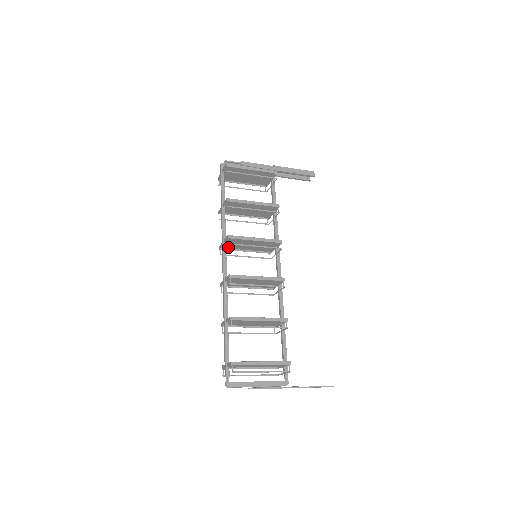
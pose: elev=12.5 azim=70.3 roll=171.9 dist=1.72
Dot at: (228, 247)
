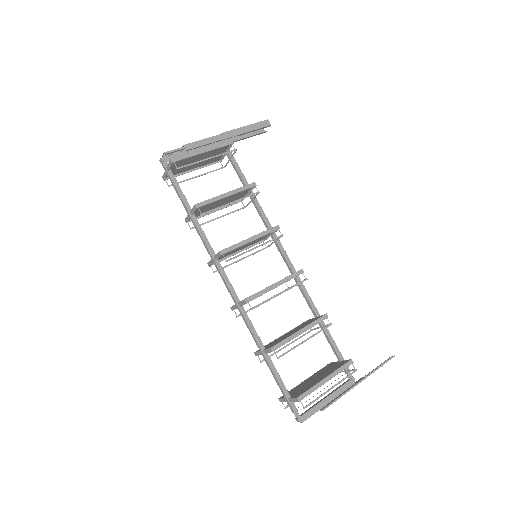
Dot at: (218, 259)
